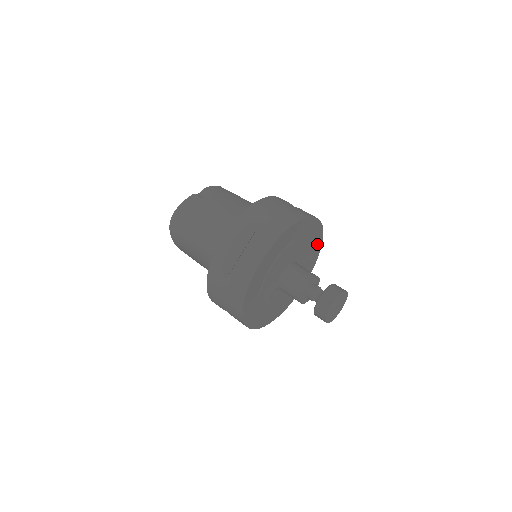
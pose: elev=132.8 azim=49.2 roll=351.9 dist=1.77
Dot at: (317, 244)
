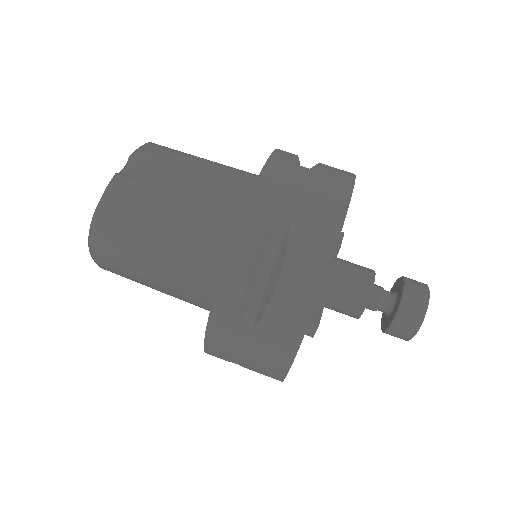
Dot at: occluded
